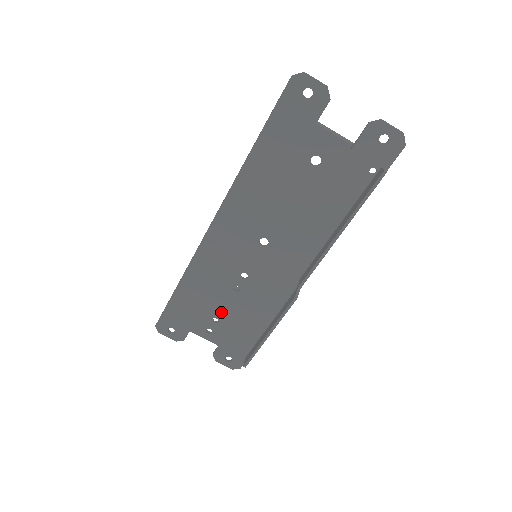
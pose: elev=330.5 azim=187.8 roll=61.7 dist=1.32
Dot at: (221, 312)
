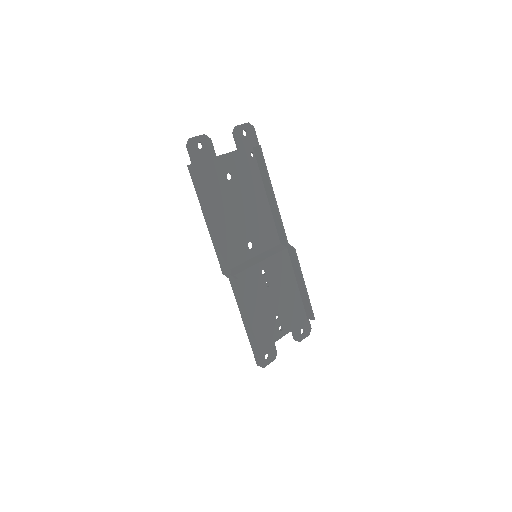
Dot at: (275, 308)
